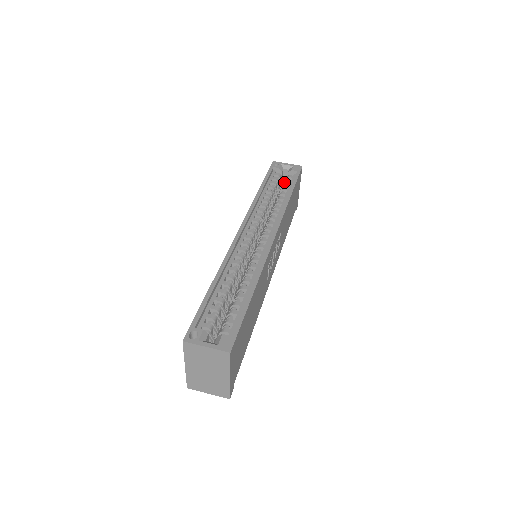
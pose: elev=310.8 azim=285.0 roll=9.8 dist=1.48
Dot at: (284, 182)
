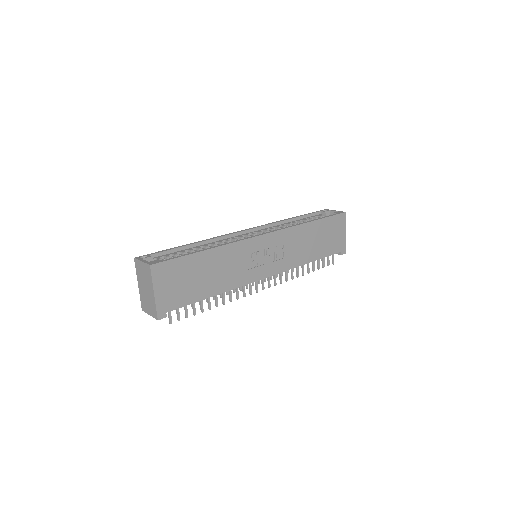
Dot at: occluded
